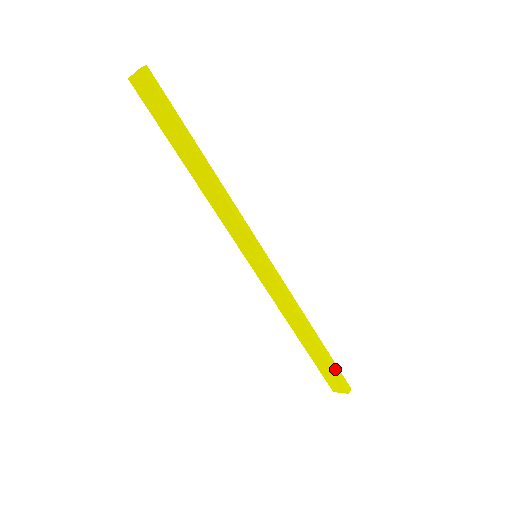
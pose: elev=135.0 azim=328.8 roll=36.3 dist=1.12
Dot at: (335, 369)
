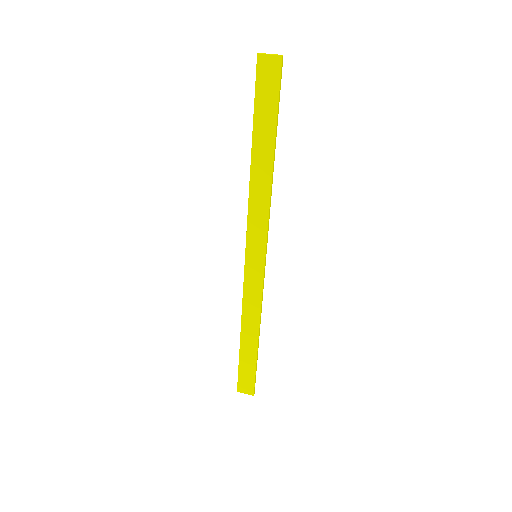
Dot at: occluded
